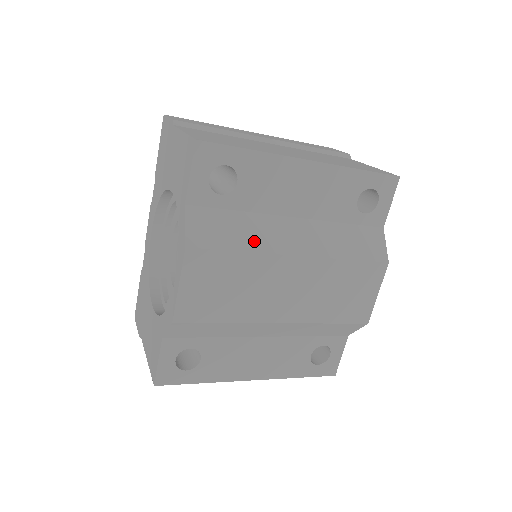
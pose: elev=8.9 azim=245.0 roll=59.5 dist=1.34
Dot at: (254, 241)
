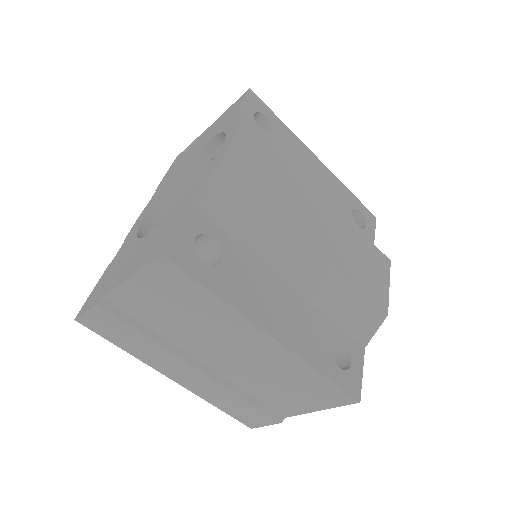
Dot at: occluded
